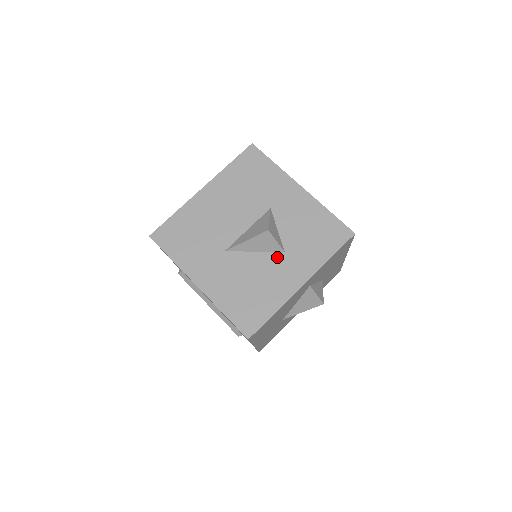
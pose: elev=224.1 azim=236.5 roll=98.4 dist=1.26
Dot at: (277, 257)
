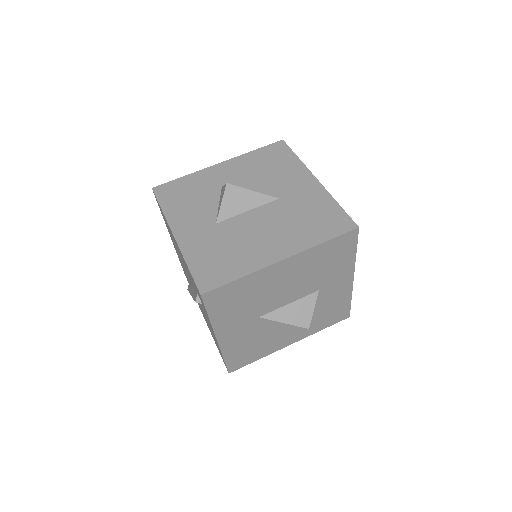
Dot at: (291, 326)
